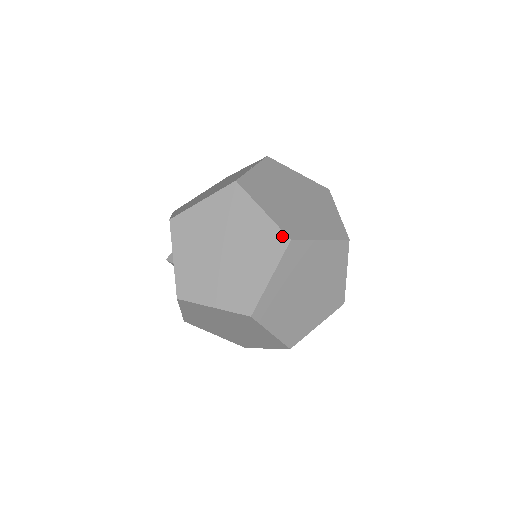
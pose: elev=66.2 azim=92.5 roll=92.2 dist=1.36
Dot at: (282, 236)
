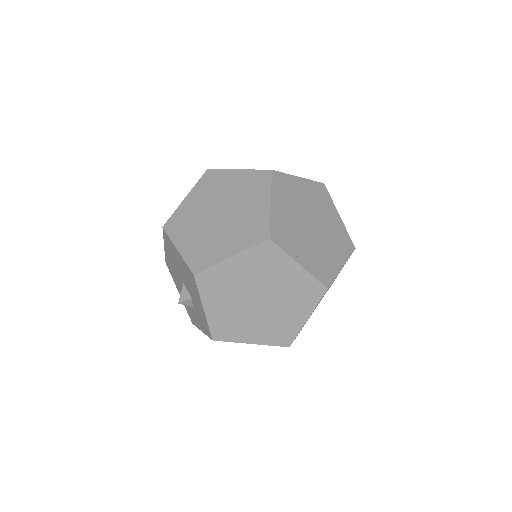
Dot at: occluded
